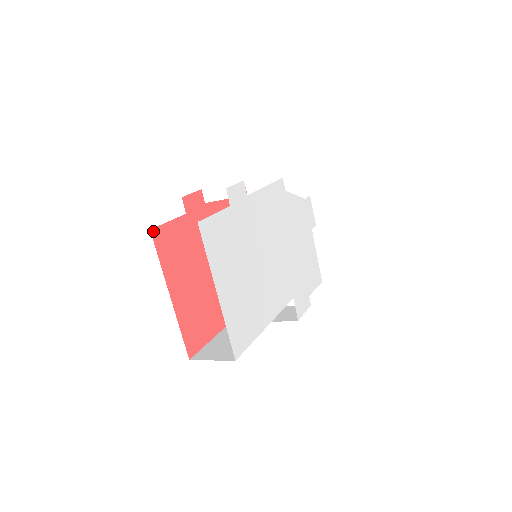
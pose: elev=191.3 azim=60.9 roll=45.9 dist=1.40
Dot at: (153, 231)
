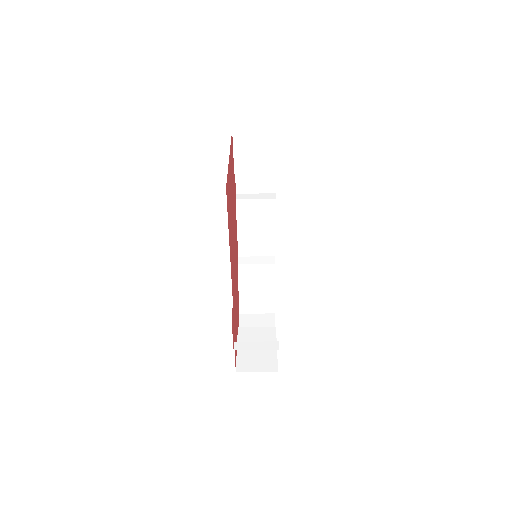
Dot at: (232, 134)
